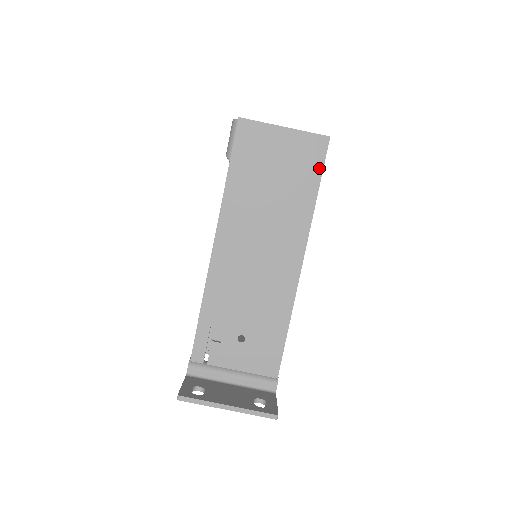
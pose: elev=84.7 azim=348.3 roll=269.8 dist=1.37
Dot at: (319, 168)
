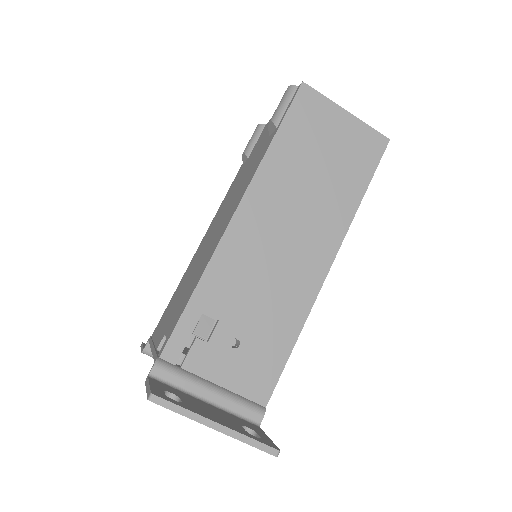
Dot at: (372, 168)
